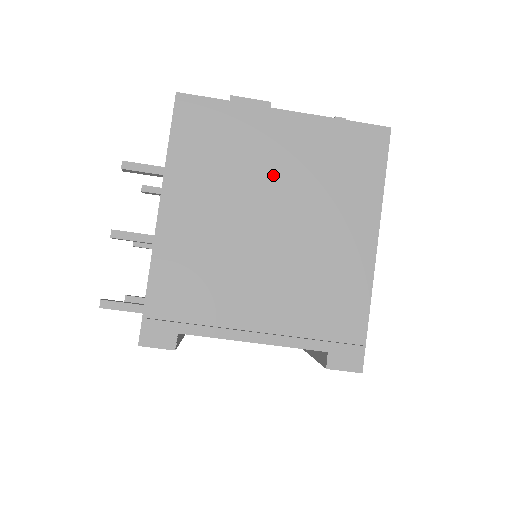
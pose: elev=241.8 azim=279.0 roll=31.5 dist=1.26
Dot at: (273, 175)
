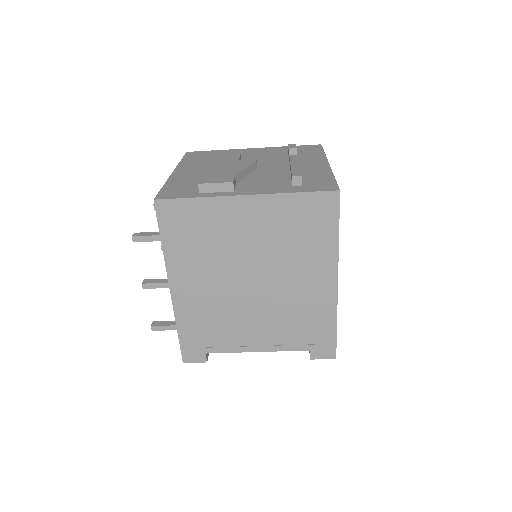
Dot at: (247, 247)
